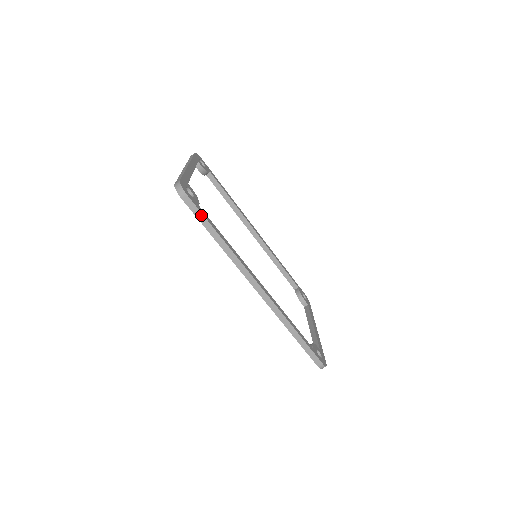
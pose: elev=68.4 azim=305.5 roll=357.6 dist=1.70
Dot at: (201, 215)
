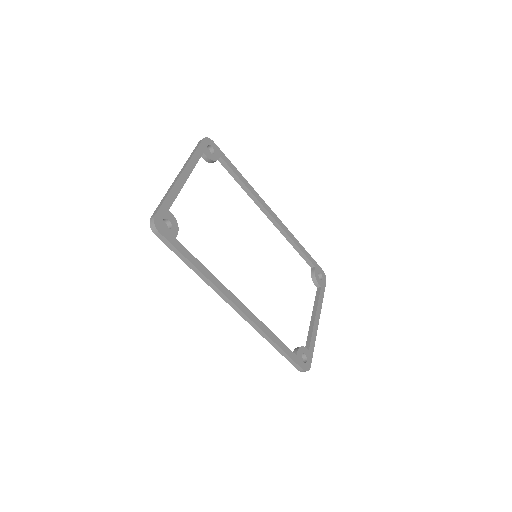
Dot at: (176, 250)
